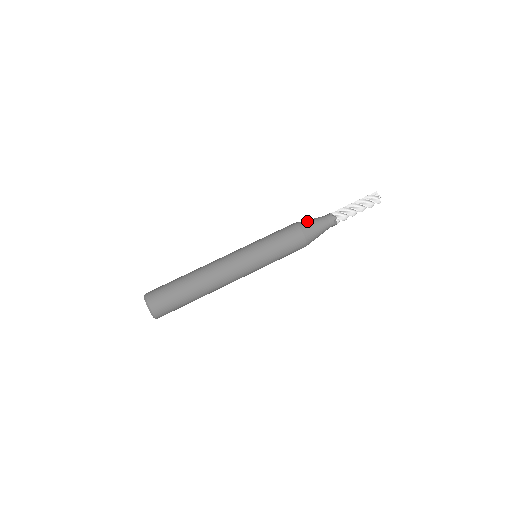
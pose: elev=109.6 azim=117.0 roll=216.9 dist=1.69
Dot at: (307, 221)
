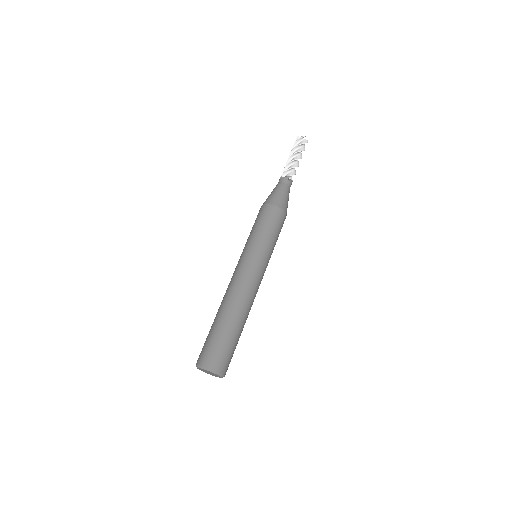
Dot at: (269, 196)
